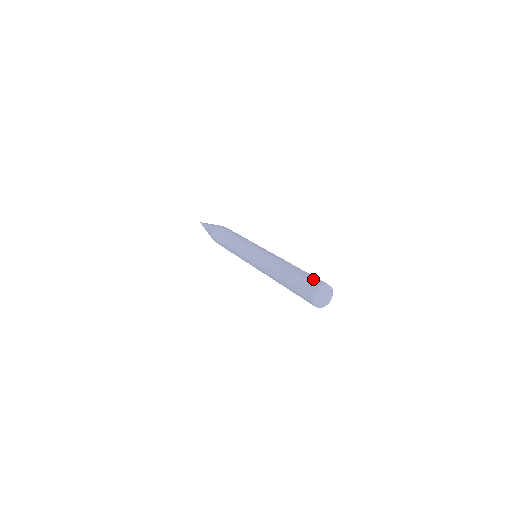
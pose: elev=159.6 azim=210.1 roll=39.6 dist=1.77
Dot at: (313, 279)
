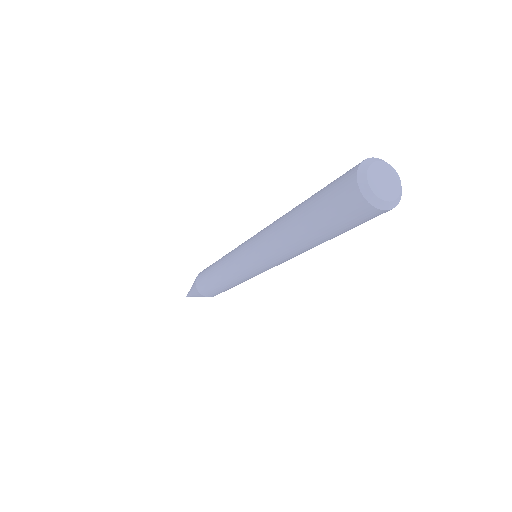
Dot at: occluded
